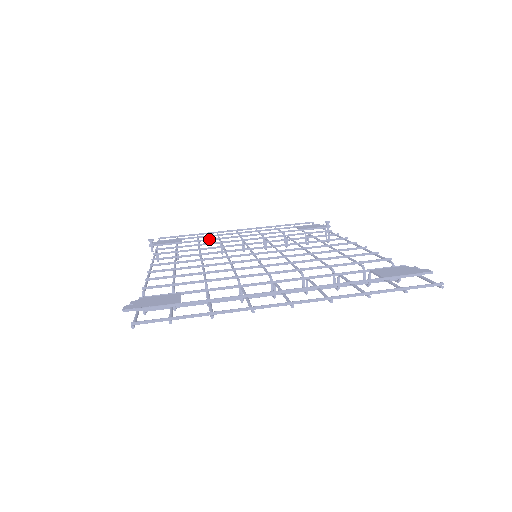
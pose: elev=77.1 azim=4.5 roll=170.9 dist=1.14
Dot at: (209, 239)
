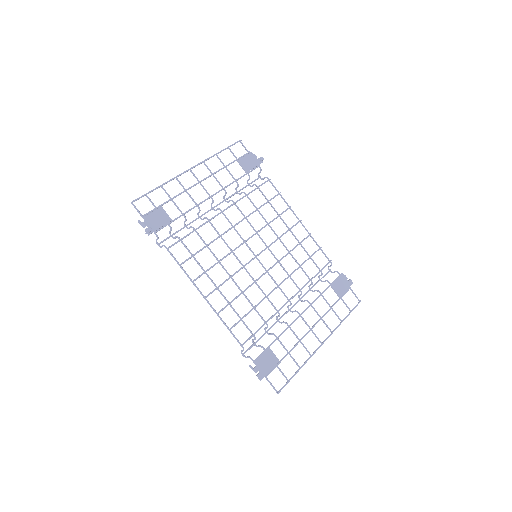
Dot at: occluded
